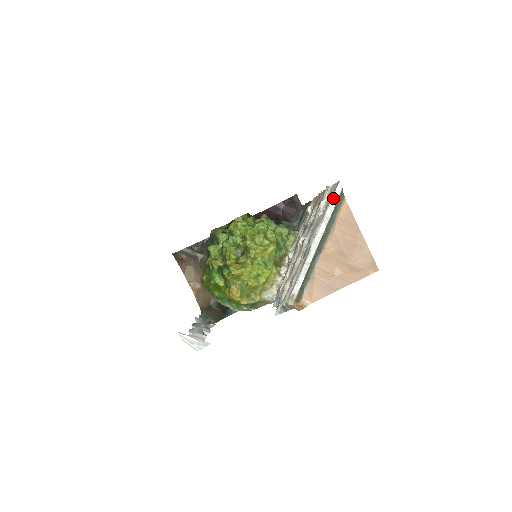
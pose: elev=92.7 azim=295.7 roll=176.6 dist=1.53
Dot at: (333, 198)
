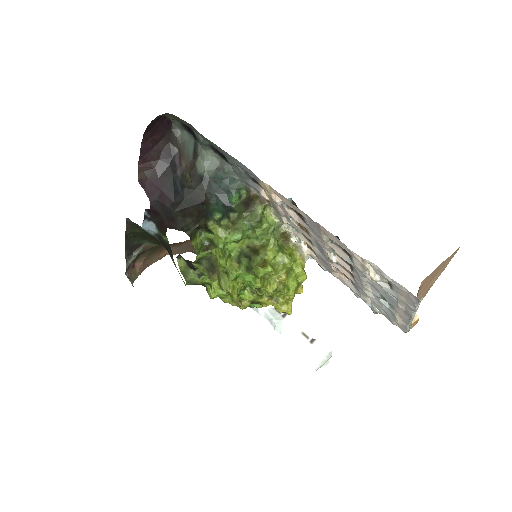
Dot at: (418, 305)
